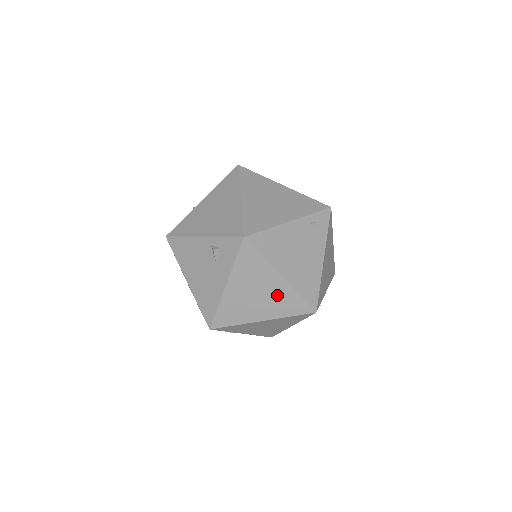
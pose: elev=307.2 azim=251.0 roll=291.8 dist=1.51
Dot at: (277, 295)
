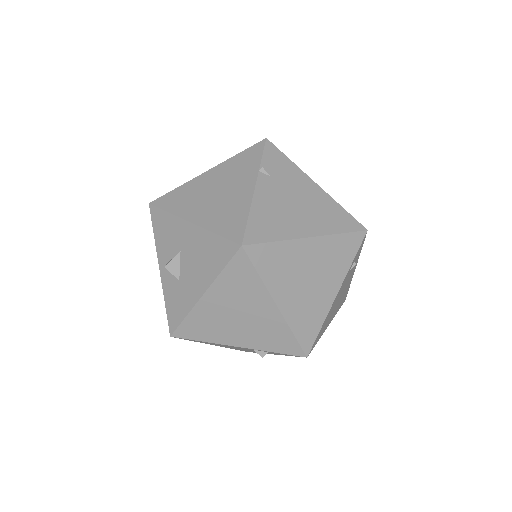
Dot at: occluded
